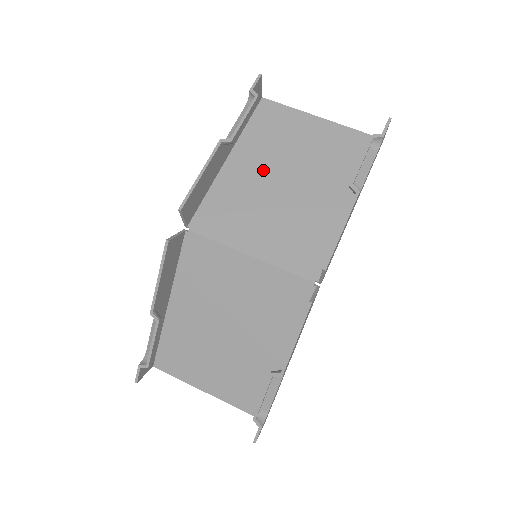
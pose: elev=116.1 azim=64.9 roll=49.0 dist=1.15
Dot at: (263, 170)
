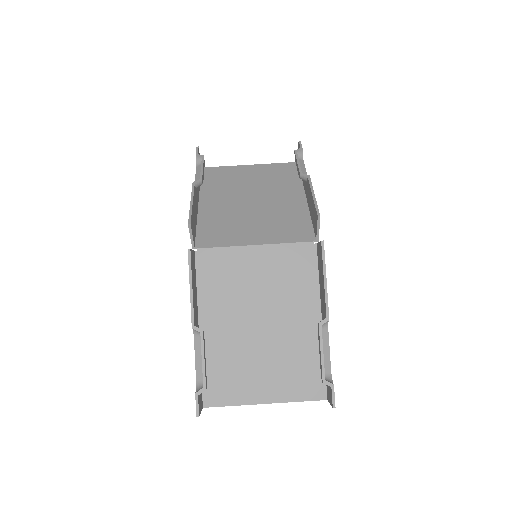
Dot at: (230, 200)
